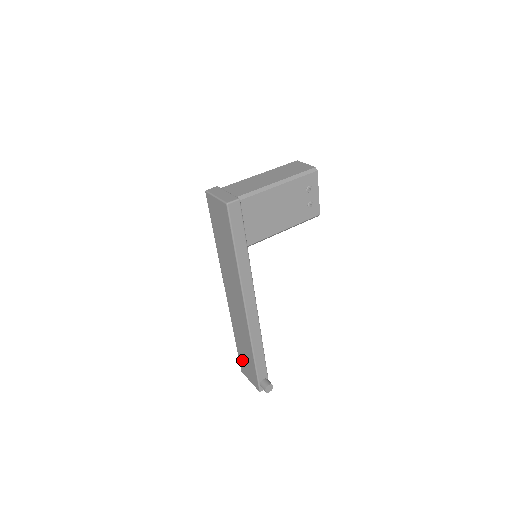
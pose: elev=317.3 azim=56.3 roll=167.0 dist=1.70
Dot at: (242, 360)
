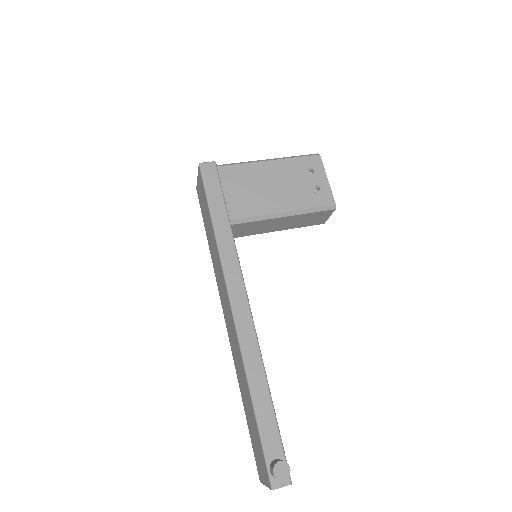
Dot at: (253, 443)
